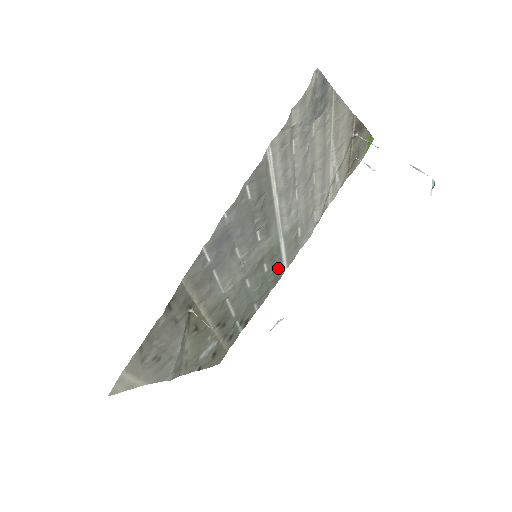
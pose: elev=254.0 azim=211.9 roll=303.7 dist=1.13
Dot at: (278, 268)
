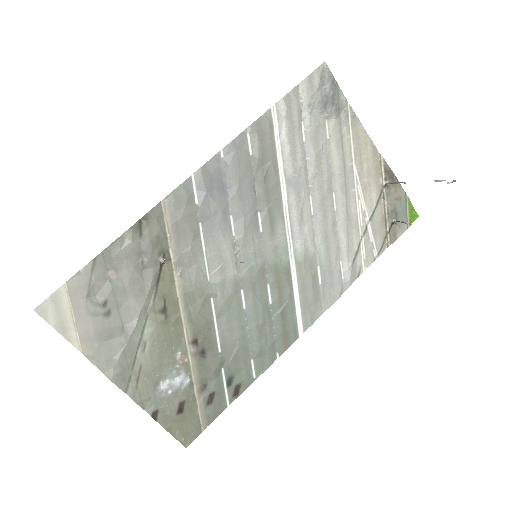
Dot at: (289, 317)
